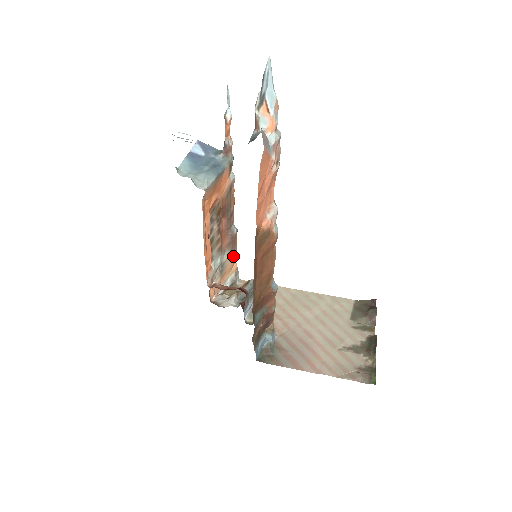
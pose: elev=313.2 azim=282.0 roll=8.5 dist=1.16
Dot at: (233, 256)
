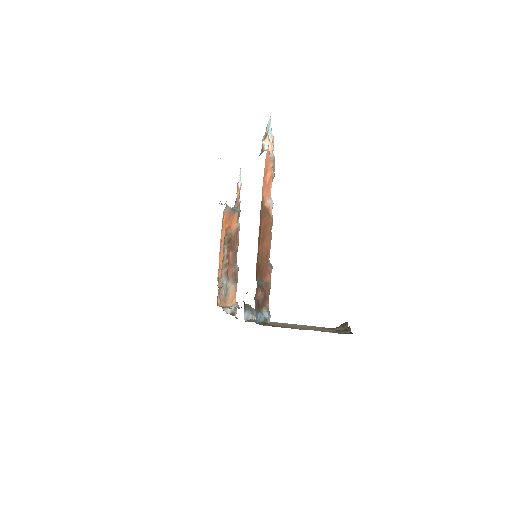
Dot at: (234, 288)
